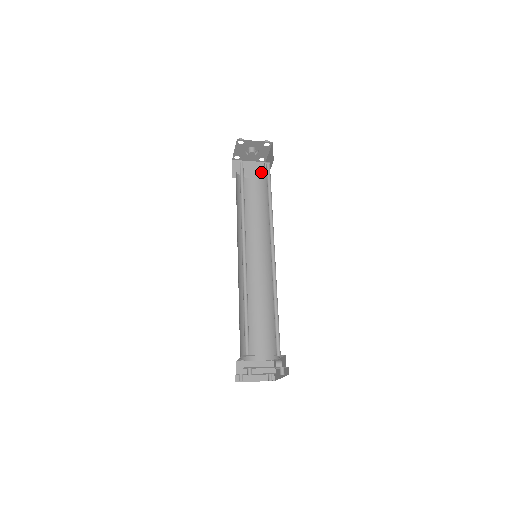
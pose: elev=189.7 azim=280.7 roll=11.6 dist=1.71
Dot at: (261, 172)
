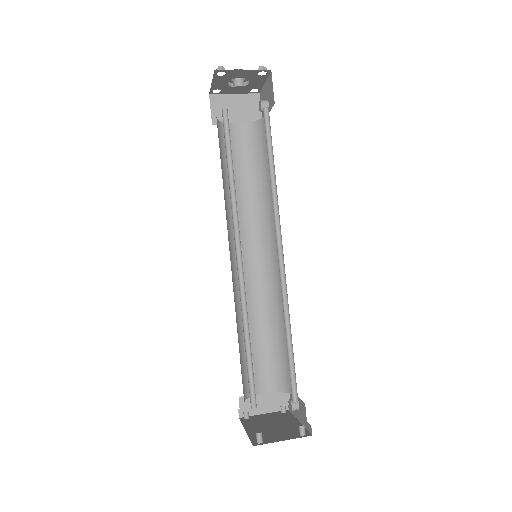
Dot at: (254, 111)
